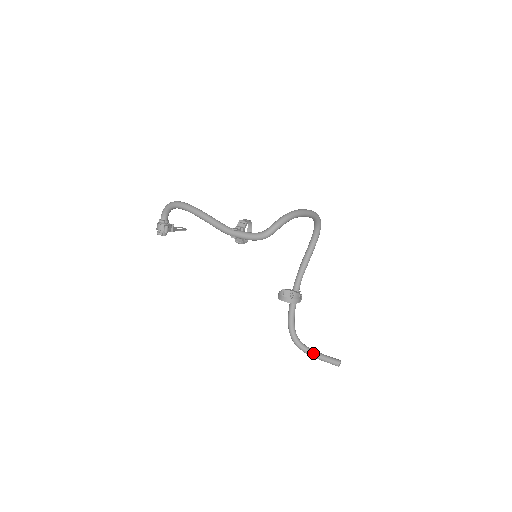
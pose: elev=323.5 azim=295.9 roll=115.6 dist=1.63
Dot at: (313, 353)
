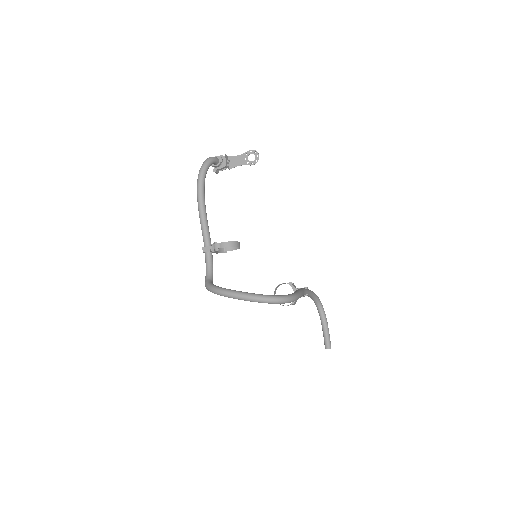
Dot at: (321, 323)
